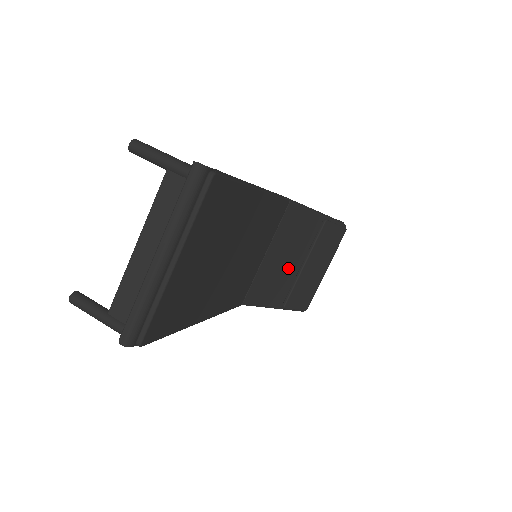
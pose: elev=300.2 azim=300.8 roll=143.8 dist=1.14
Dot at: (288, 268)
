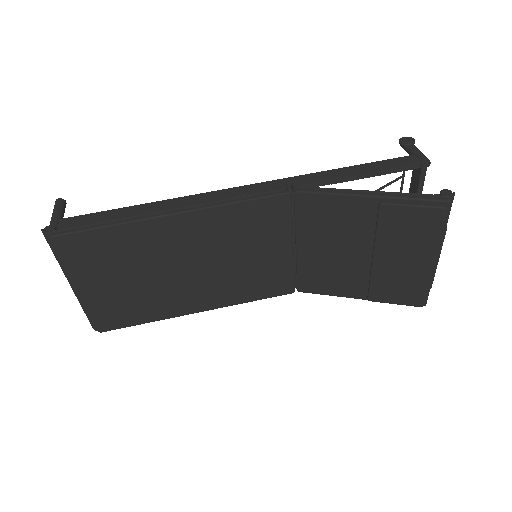
Dot at: (349, 259)
